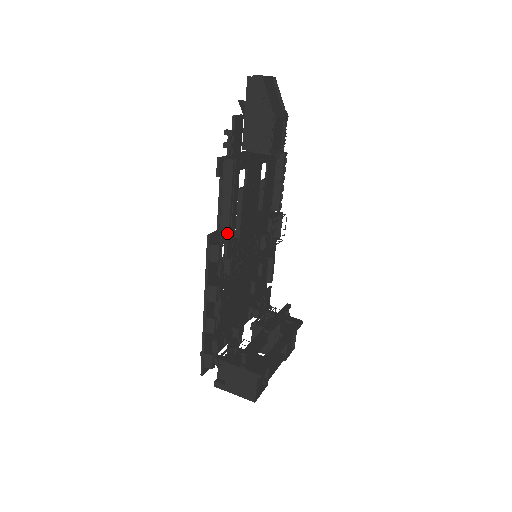
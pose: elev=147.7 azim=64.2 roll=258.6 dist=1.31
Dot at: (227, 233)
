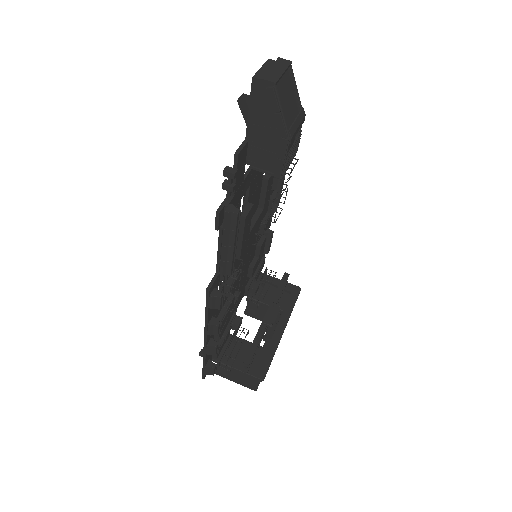
Dot at: occluded
